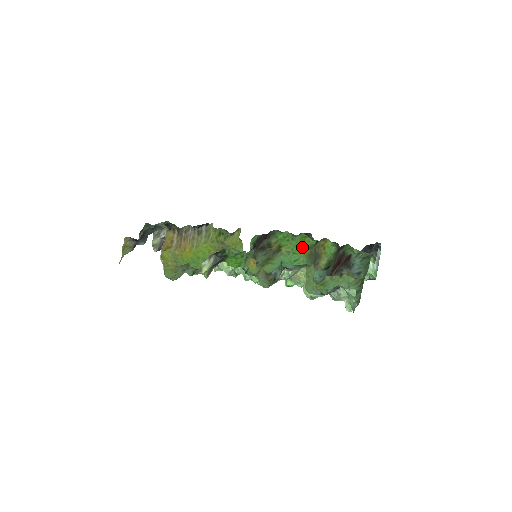
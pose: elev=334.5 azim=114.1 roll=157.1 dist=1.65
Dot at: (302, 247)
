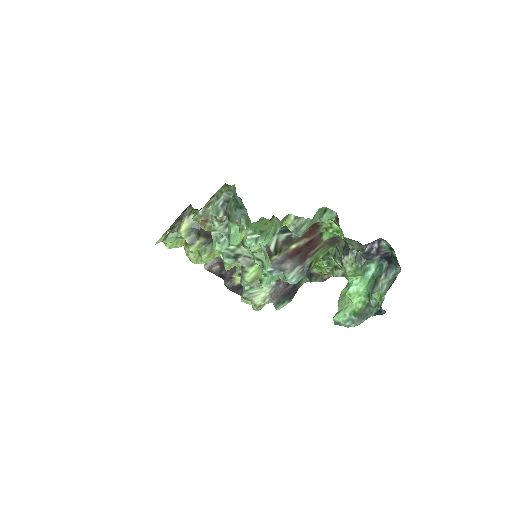
Dot at: occluded
